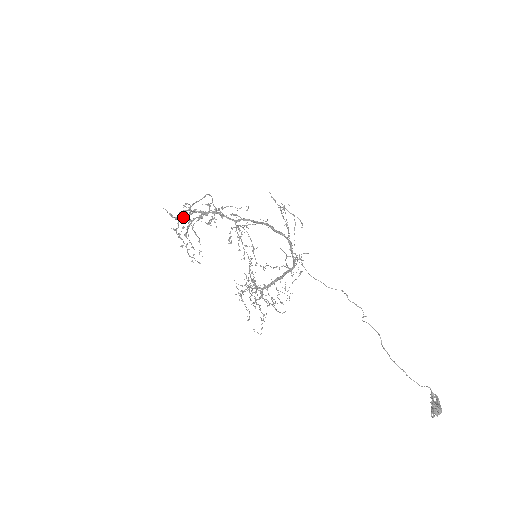
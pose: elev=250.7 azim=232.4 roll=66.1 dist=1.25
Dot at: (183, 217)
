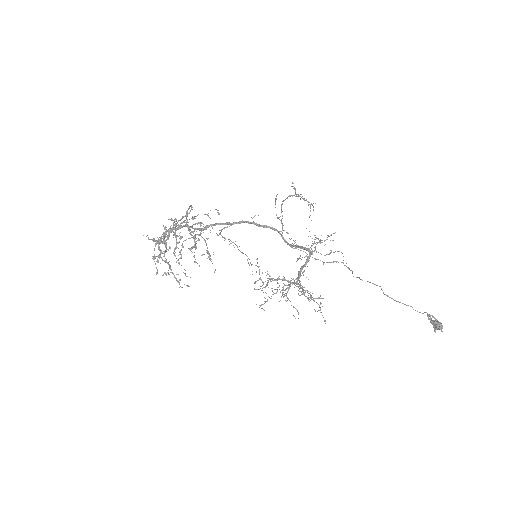
Dot at: occluded
